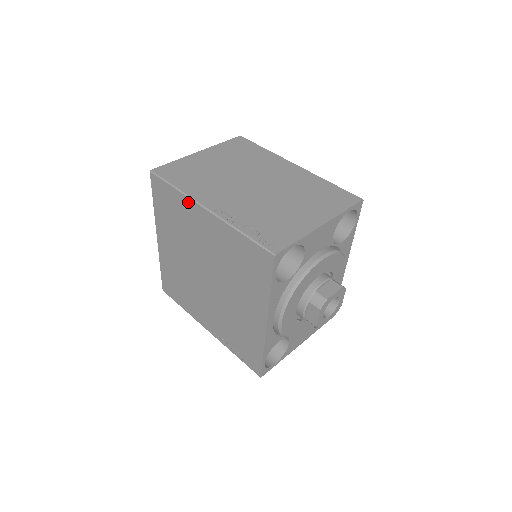
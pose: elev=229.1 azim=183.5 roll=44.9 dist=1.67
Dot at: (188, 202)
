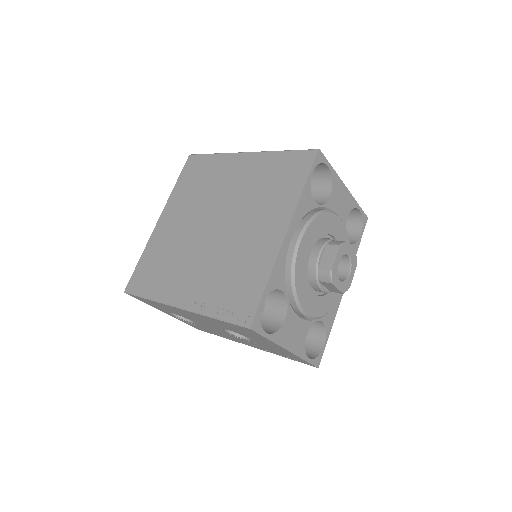
Dot at: (226, 157)
